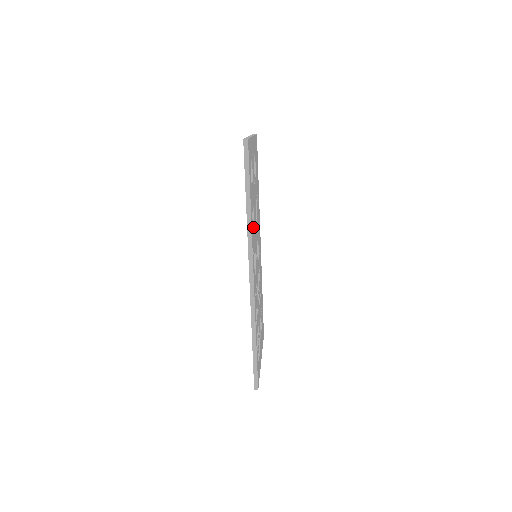
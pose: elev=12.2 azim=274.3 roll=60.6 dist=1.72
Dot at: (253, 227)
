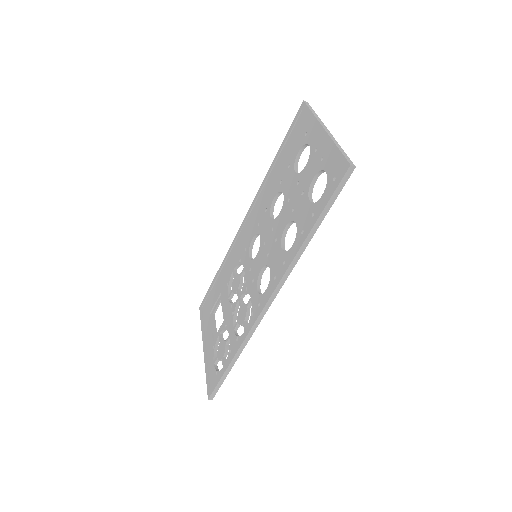
Dot at: (283, 242)
